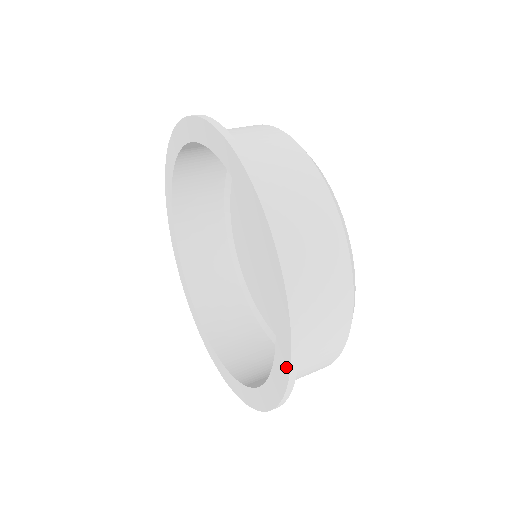
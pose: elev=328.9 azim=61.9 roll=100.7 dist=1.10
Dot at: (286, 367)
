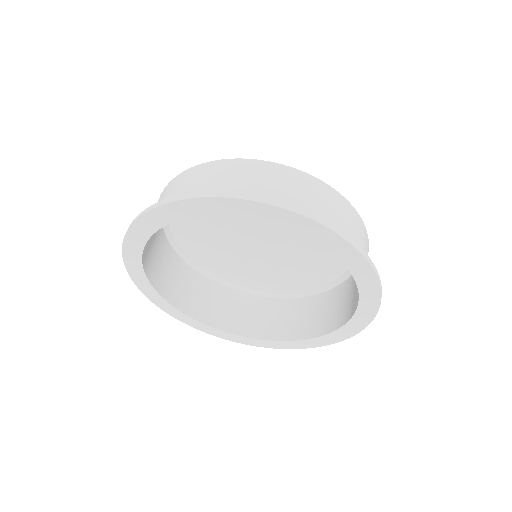
Dot at: (369, 272)
